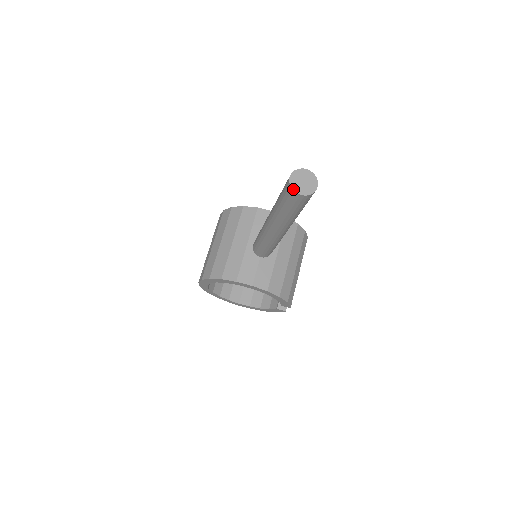
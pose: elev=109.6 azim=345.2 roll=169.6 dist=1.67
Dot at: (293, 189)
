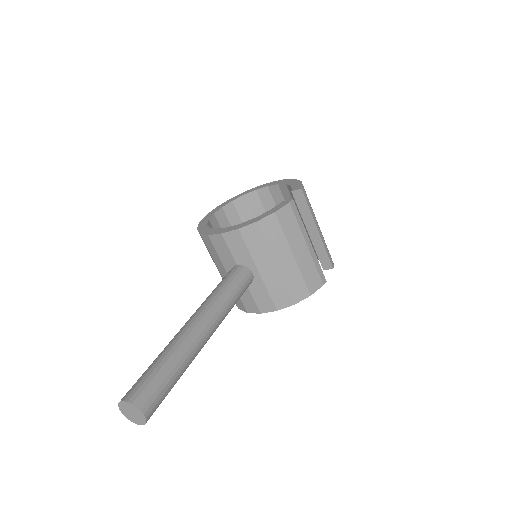
Dot at: occluded
